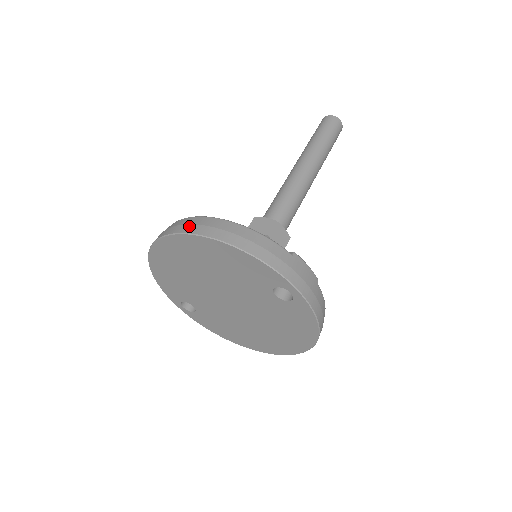
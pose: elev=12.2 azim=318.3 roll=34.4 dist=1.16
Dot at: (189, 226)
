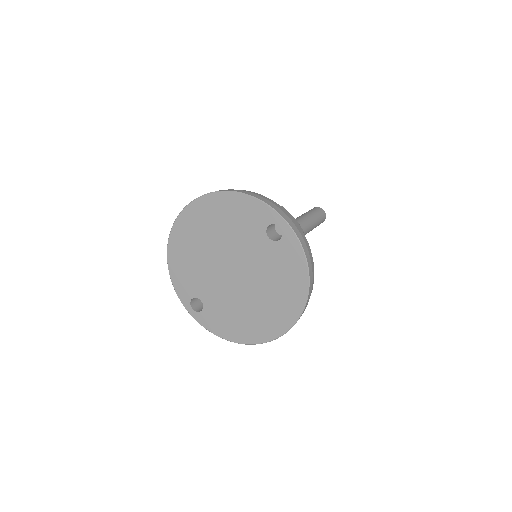
Dot at: occluded
